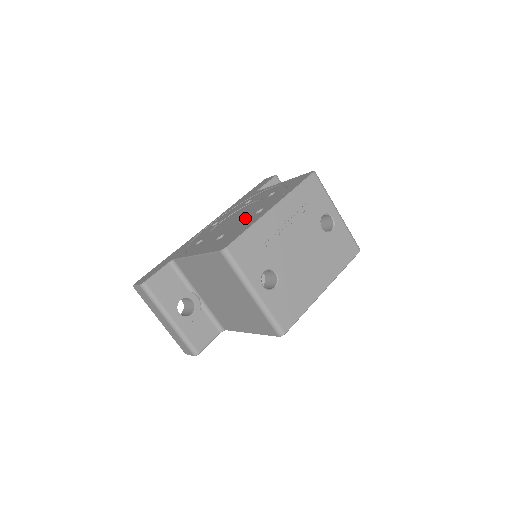
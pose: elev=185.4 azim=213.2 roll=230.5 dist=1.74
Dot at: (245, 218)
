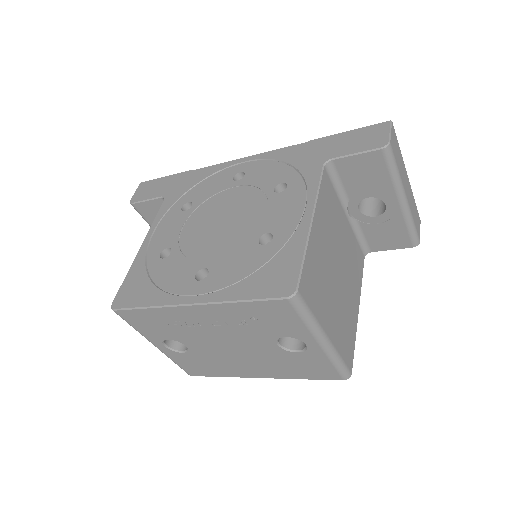
Dot at: (200, 254)
